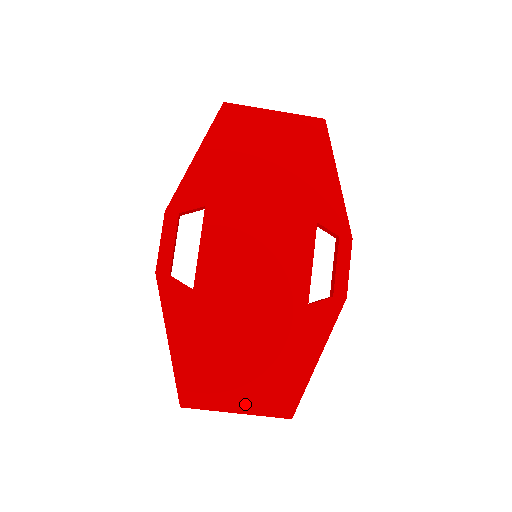
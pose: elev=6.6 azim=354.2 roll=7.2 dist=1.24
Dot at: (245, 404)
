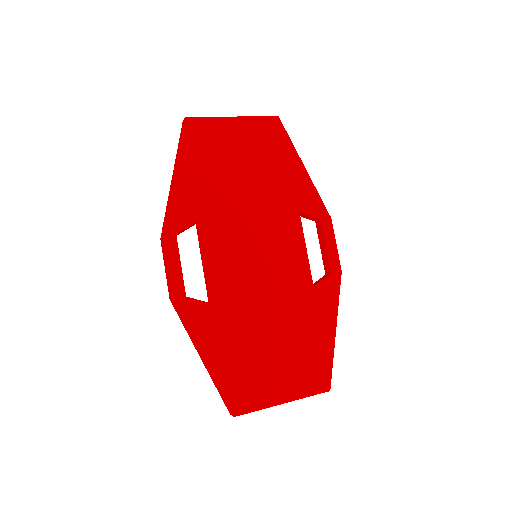
Dot at: (289, 392)
